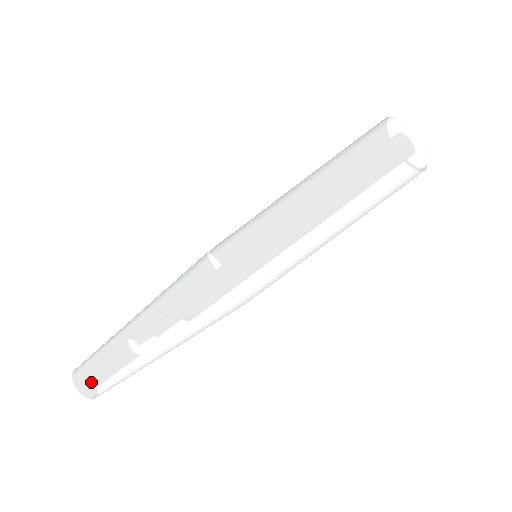
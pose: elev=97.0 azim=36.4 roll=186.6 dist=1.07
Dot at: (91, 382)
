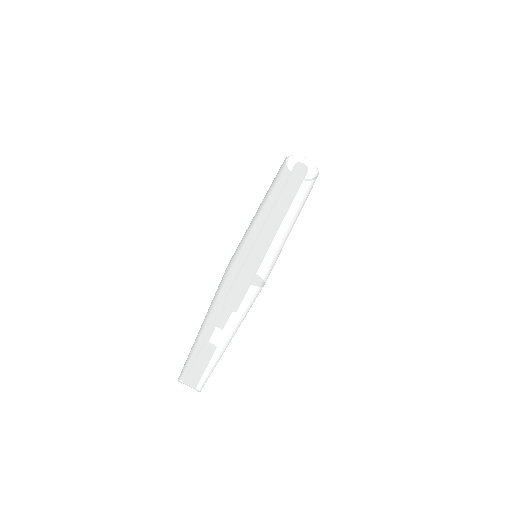
Dot at: (200, 376)
